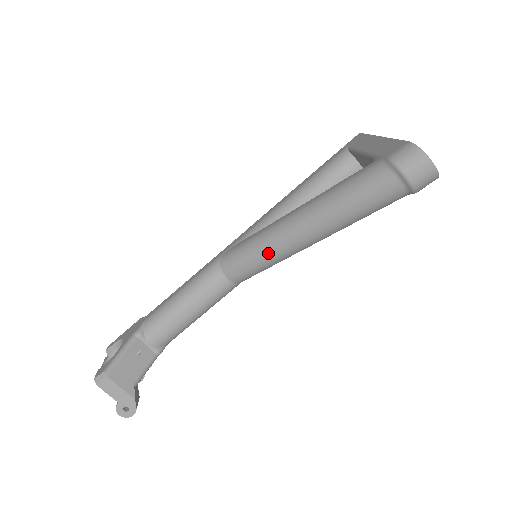
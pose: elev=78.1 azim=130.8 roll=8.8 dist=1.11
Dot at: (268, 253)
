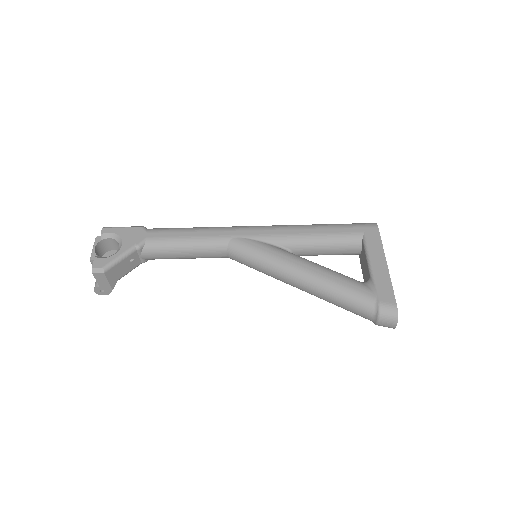
Dot at: (268, 271)
